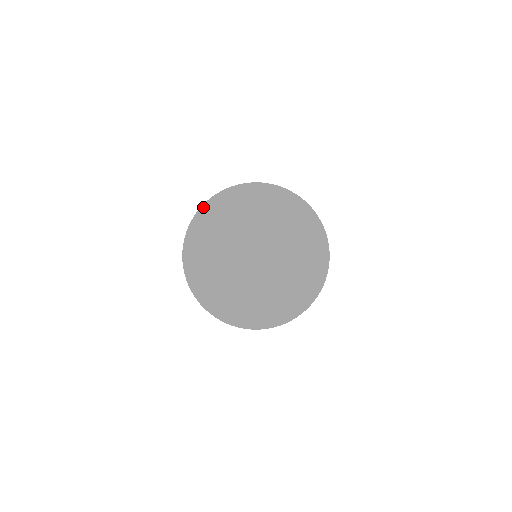
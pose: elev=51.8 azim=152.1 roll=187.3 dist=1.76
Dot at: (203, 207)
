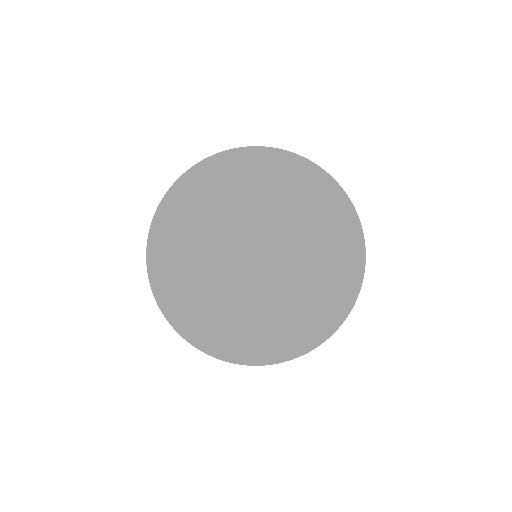
Dot at: occluded
